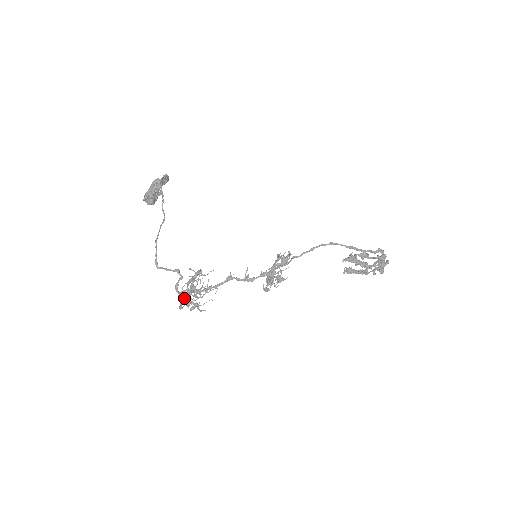
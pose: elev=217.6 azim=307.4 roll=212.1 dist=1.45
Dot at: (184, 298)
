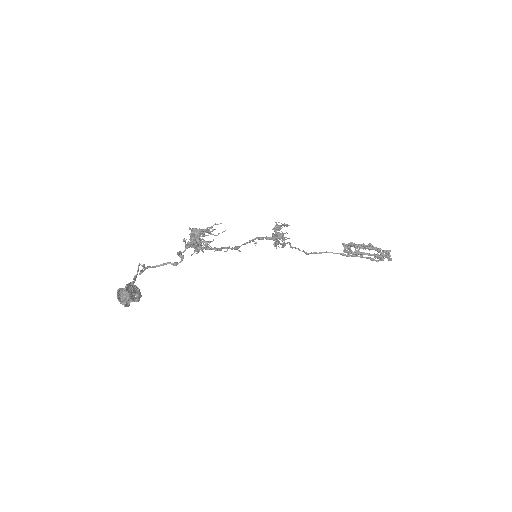
Dot at: occluded
